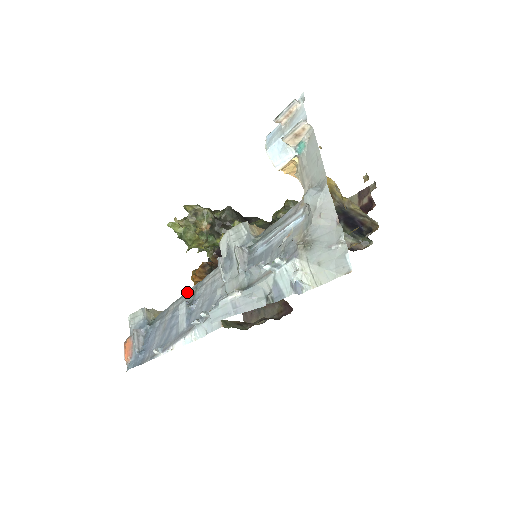
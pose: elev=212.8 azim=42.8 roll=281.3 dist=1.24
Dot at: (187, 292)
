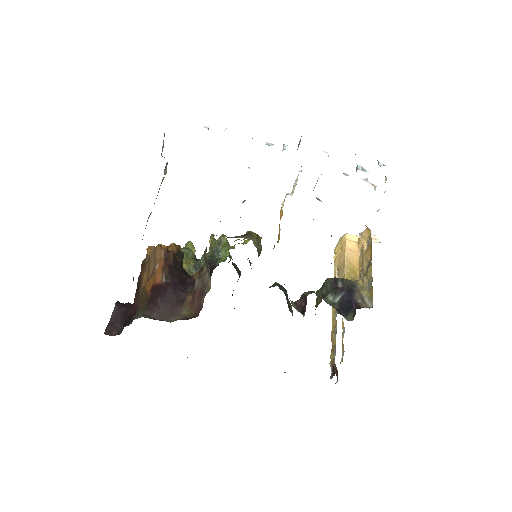
Dot at: occluded
